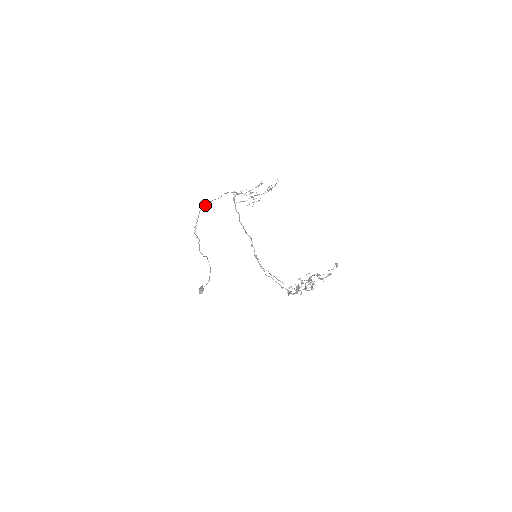
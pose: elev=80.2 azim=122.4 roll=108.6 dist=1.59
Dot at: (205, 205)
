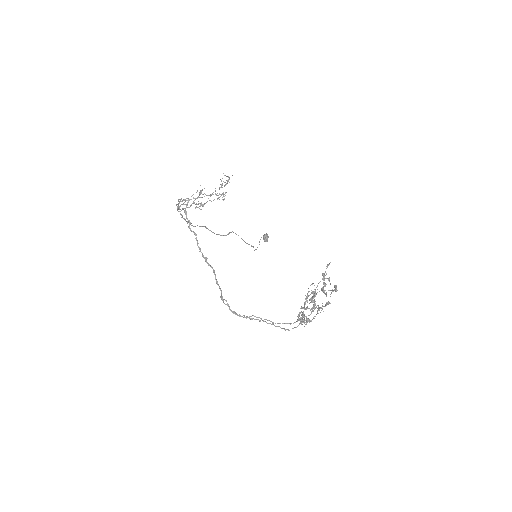
Dot at: (178, 204)
